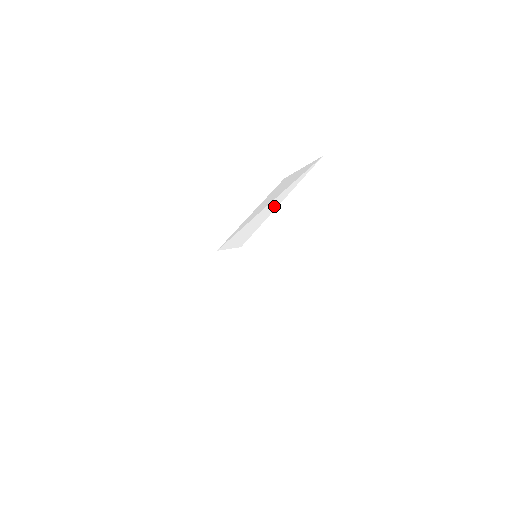
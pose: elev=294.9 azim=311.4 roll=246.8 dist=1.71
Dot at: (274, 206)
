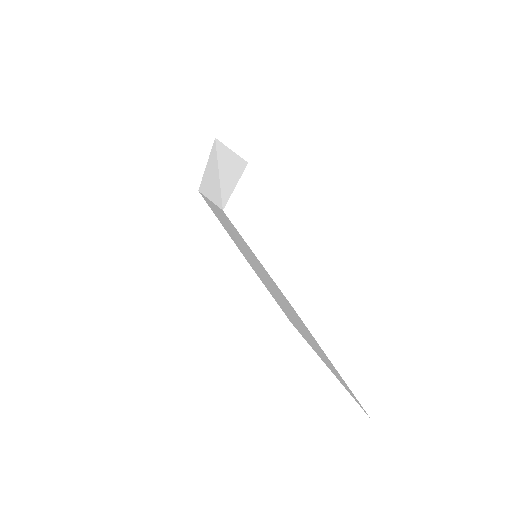
Dot at: (227, 155)
